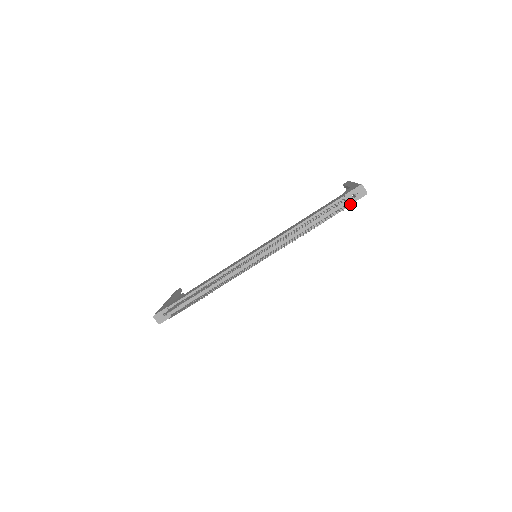
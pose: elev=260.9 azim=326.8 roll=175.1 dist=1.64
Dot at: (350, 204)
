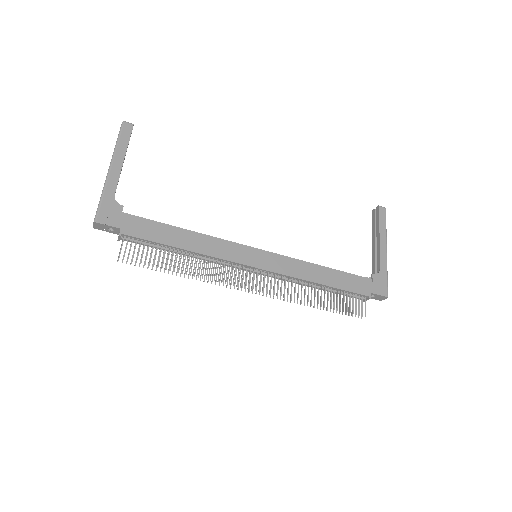
Dot at: (364, 301)
